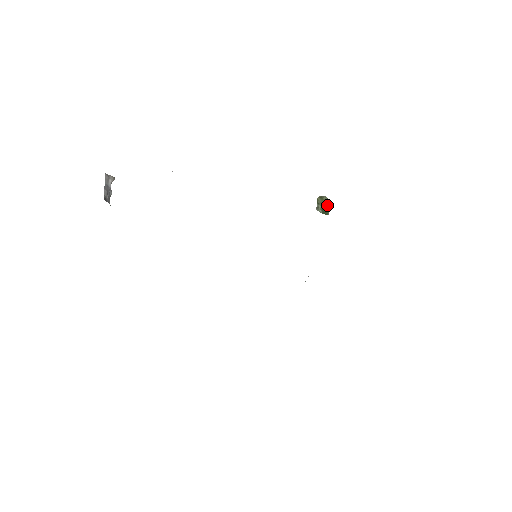
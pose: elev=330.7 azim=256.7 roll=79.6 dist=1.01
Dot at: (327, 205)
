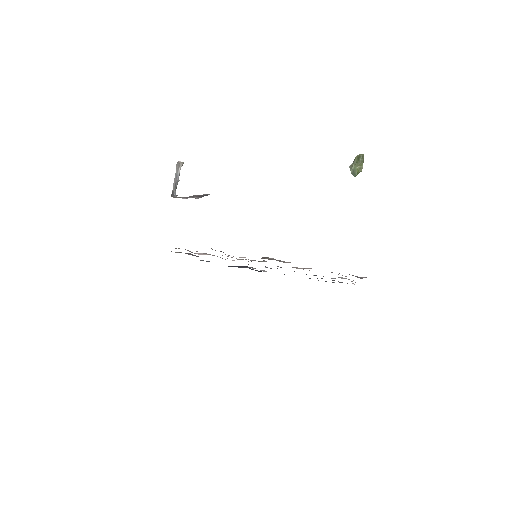
Dot at: (360, 166)
